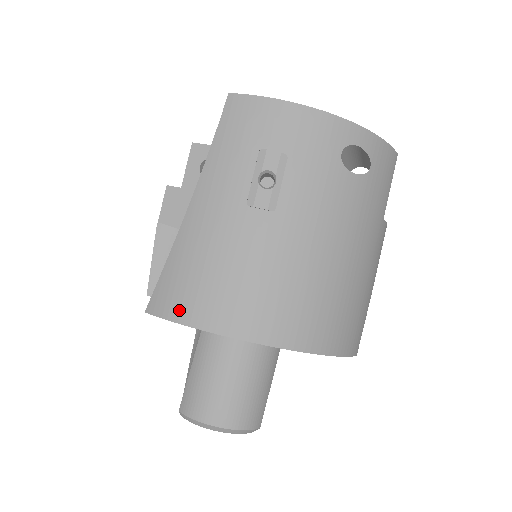
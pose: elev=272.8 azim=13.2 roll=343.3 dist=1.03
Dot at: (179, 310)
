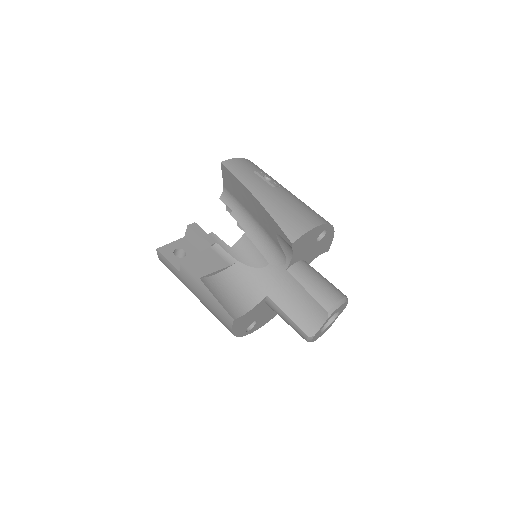
Dot at: (303, 227)
